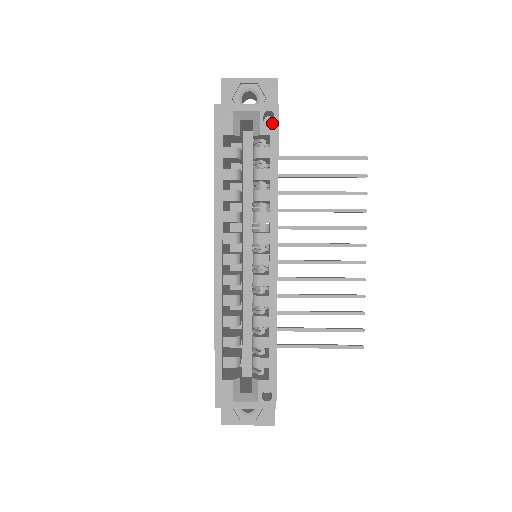
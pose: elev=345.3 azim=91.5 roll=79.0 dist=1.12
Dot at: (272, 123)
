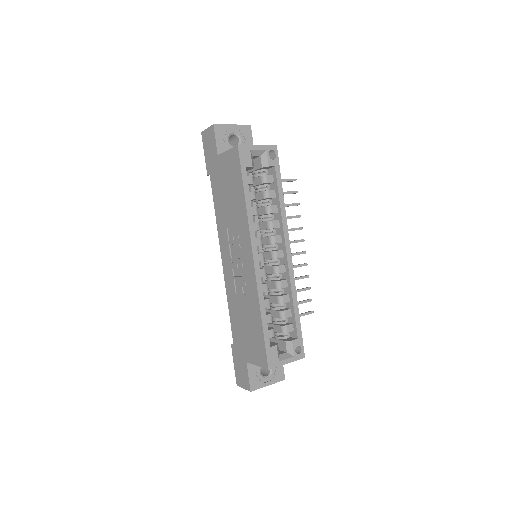
Dot at: occluded
